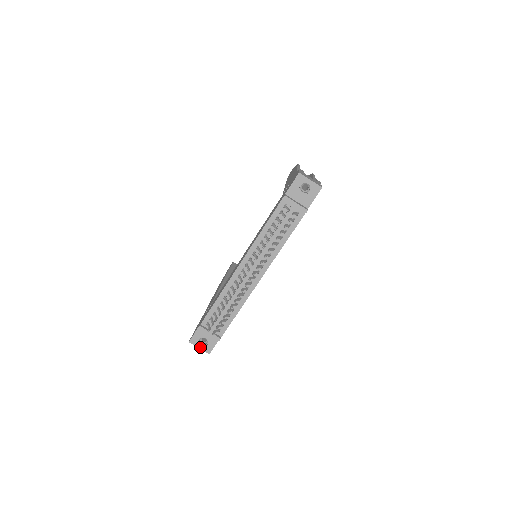
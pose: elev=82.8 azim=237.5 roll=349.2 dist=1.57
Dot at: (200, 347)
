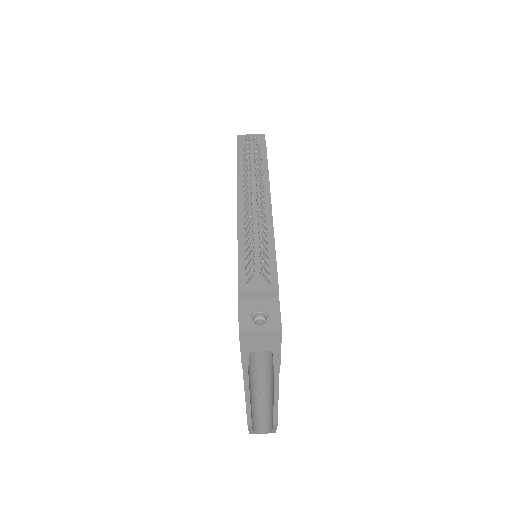
Dot at: (261, 328)
